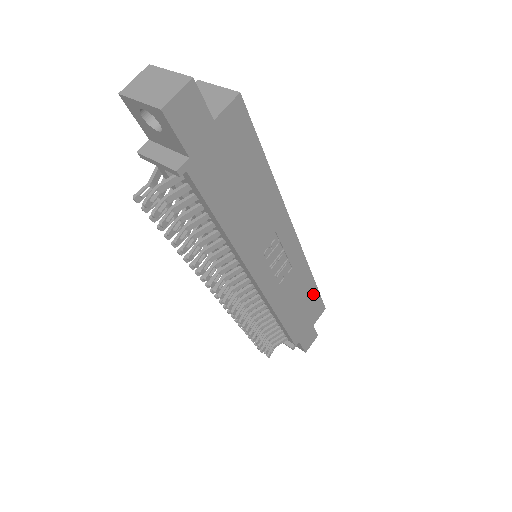
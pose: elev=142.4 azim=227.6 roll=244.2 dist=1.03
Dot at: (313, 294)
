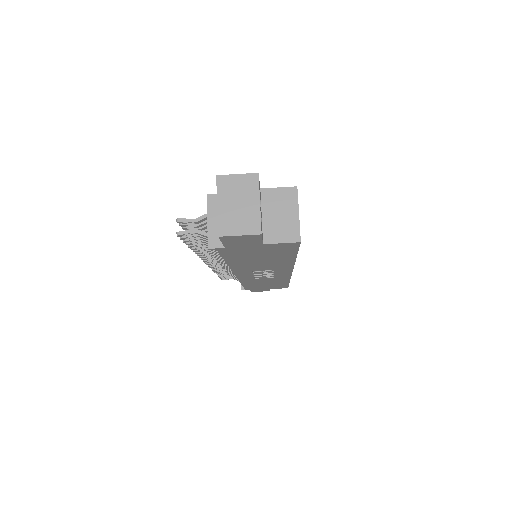
Dot at: (283, 284)
